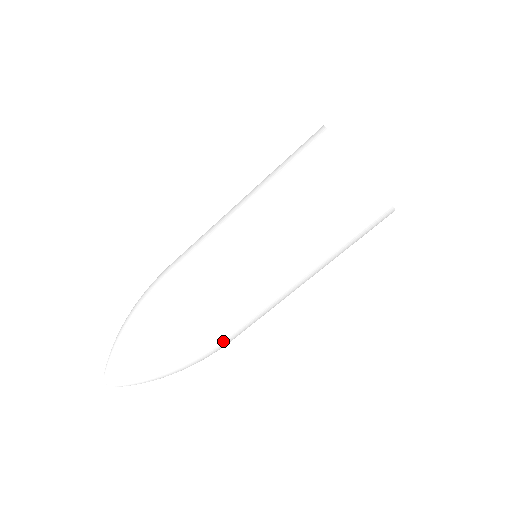
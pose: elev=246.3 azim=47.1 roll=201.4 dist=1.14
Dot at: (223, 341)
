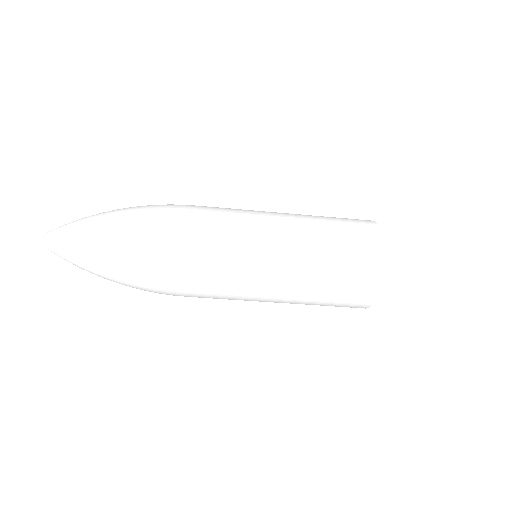
Dot at: (185, 295)
